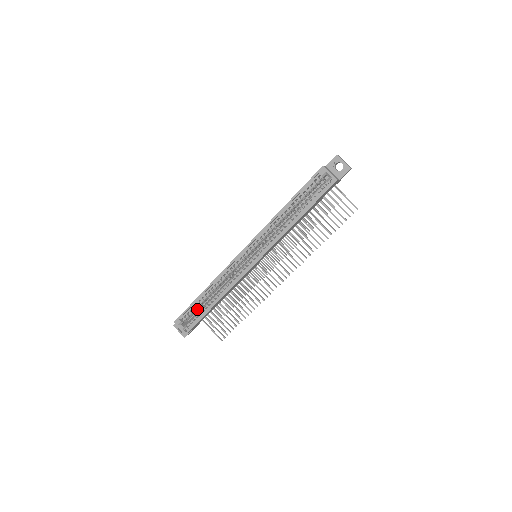
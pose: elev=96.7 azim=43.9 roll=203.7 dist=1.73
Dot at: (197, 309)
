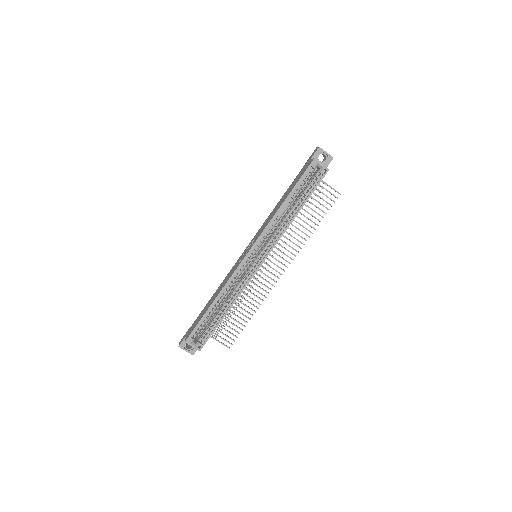
Dot at: (206, 322)
